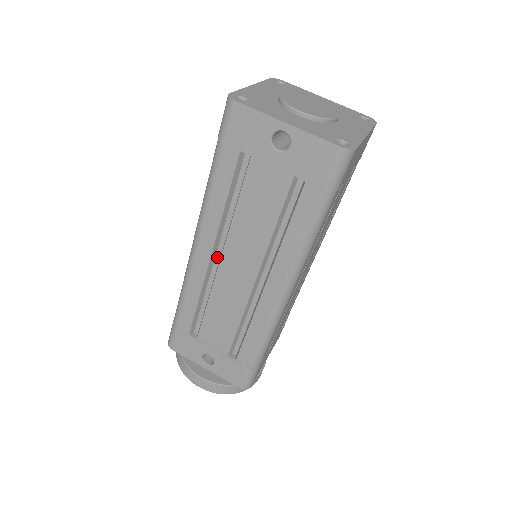
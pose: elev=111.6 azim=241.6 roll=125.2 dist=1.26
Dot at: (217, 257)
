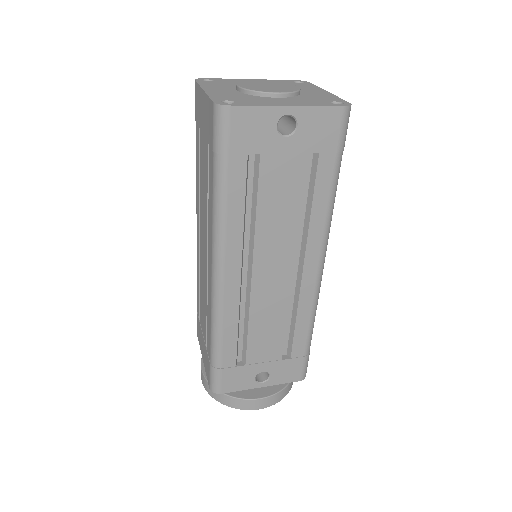
Dot at: (244, 273)
